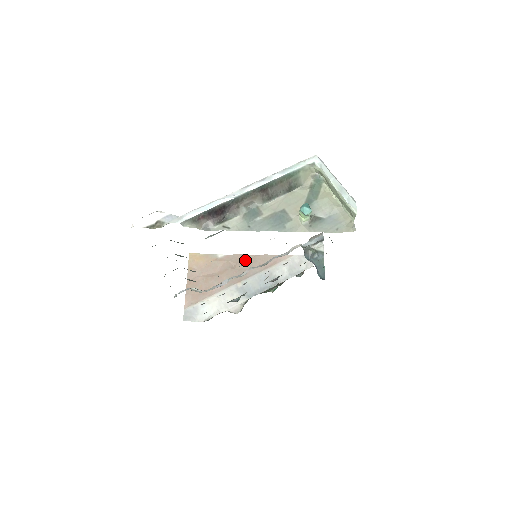
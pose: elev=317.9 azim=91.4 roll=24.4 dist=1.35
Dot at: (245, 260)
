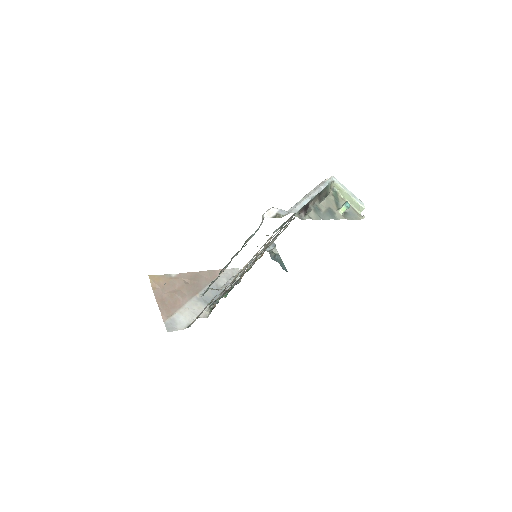
Dot at: (194, 276)
